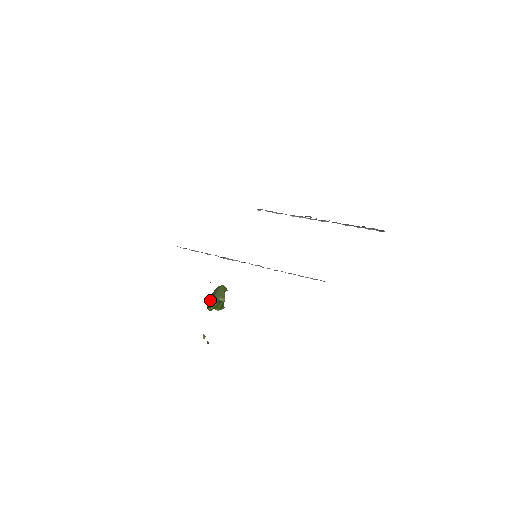
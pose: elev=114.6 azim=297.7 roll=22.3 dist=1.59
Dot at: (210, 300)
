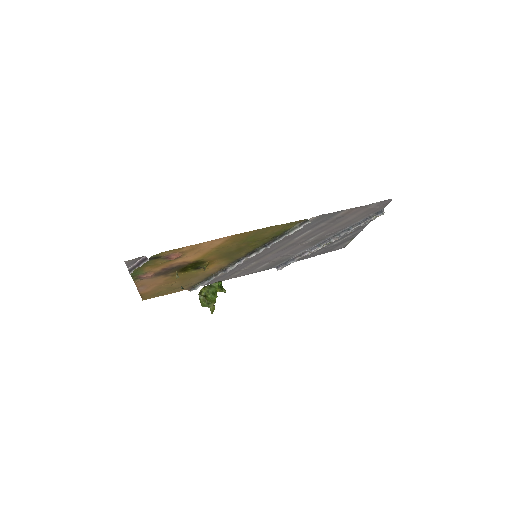
Dot at: occluded
